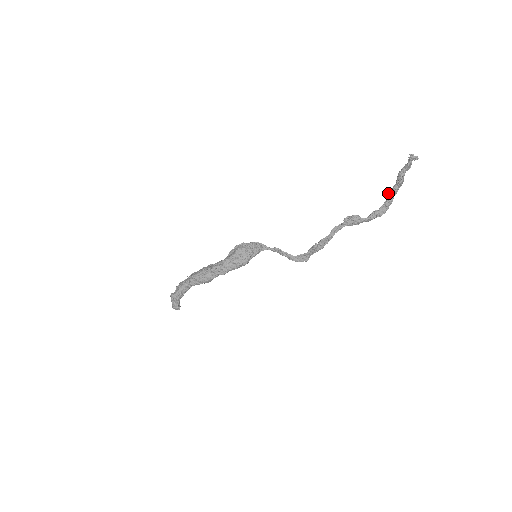
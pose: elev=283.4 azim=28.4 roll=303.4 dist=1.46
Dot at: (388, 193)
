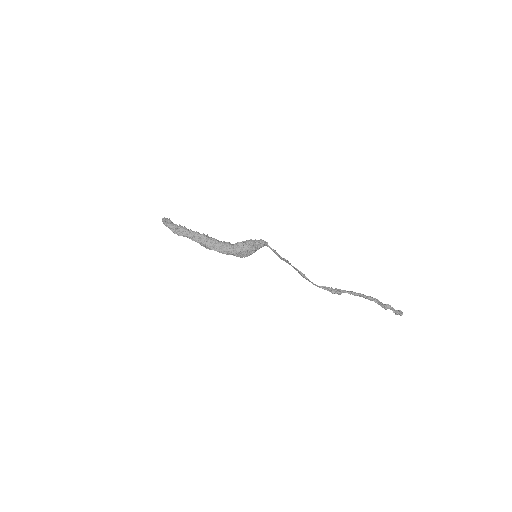
Dot at: (370, 298)
